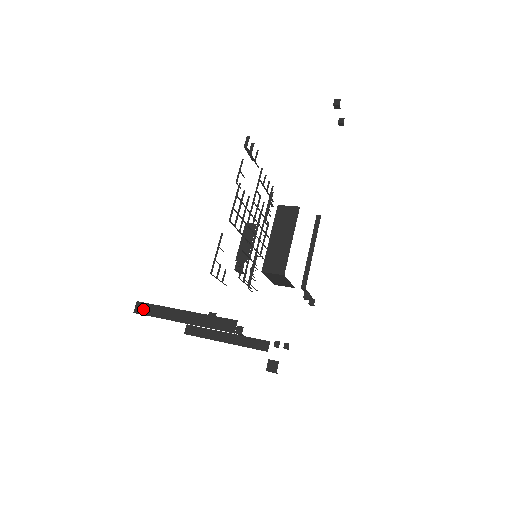
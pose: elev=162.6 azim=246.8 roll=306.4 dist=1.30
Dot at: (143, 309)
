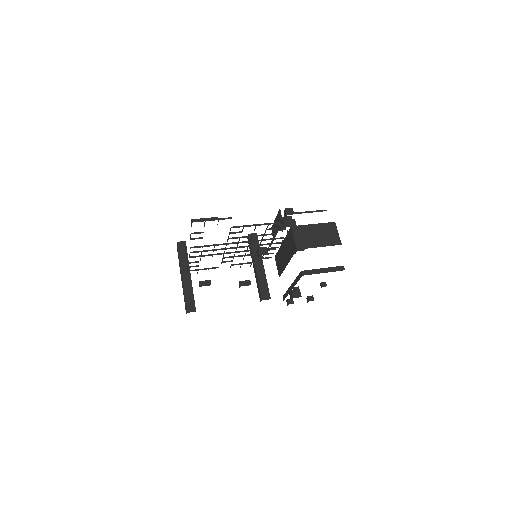
Dot at: (177, 250)
